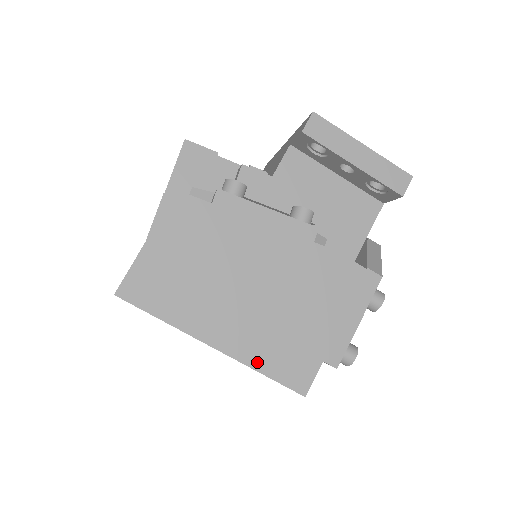
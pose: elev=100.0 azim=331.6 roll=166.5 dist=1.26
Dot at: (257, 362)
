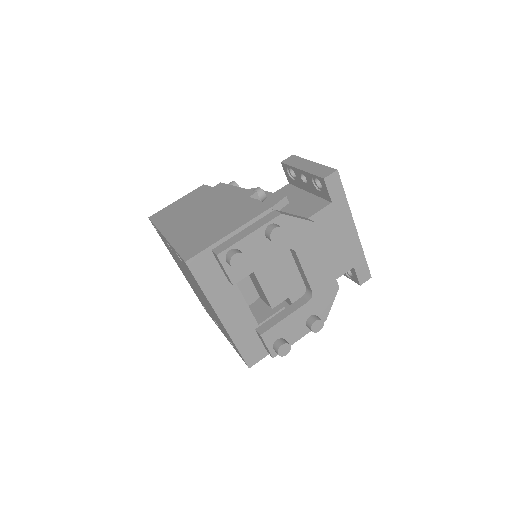
Dot at: (177, 244)
